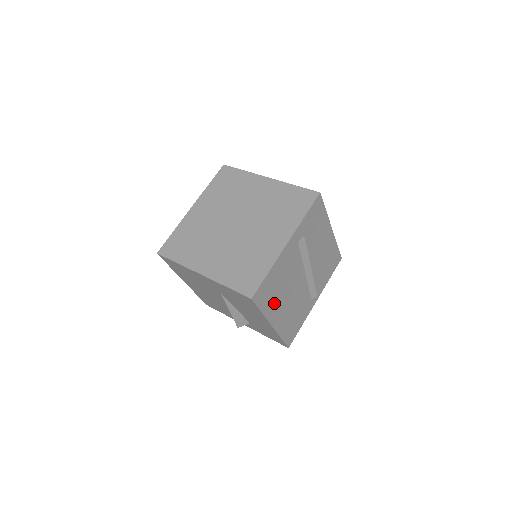
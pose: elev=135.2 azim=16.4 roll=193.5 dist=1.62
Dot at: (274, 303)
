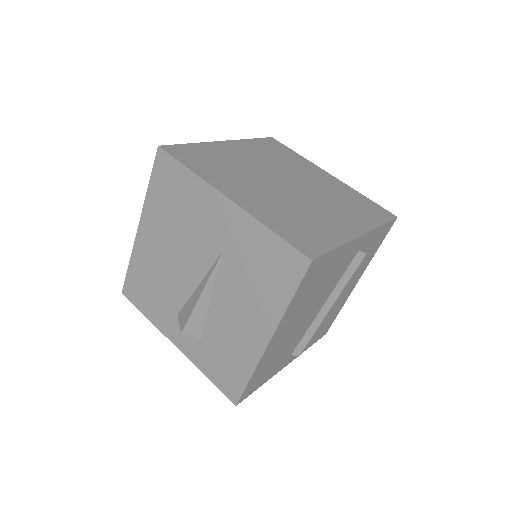
Dot at: (298, 306)
